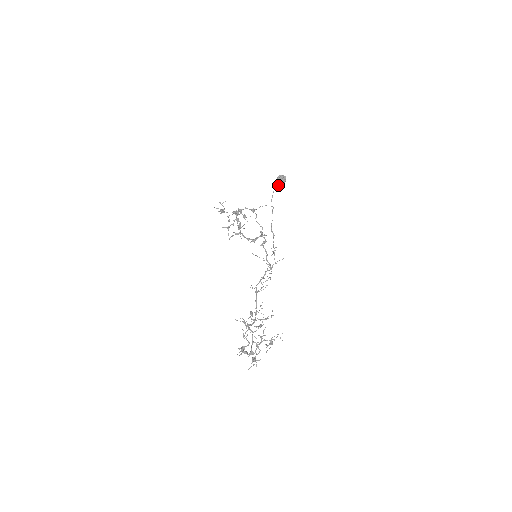
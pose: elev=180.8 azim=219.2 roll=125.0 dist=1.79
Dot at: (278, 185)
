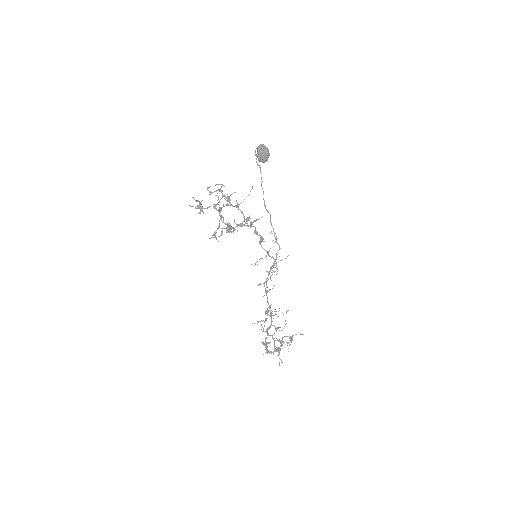
Dot at: occluded
